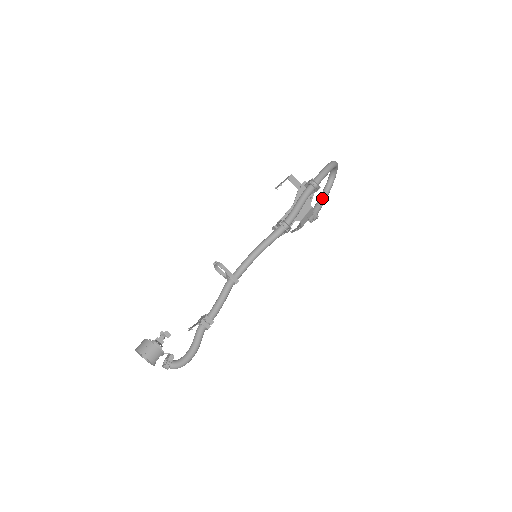
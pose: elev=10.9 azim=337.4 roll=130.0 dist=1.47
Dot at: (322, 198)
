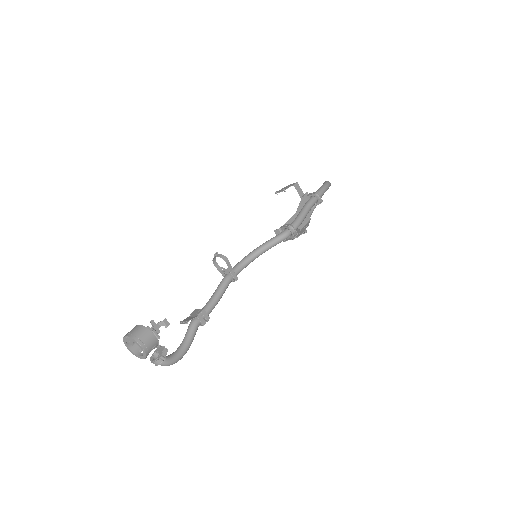
Dot at: occluded
